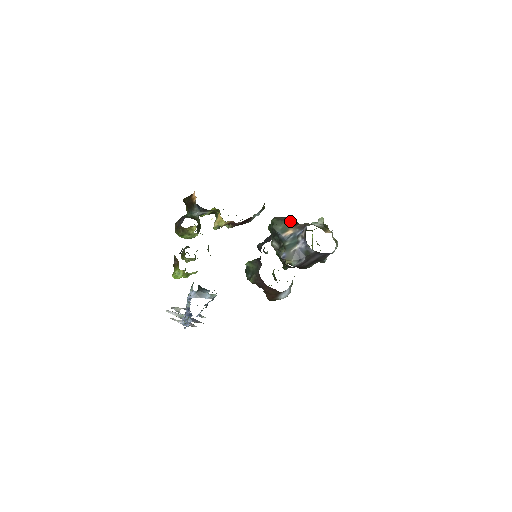
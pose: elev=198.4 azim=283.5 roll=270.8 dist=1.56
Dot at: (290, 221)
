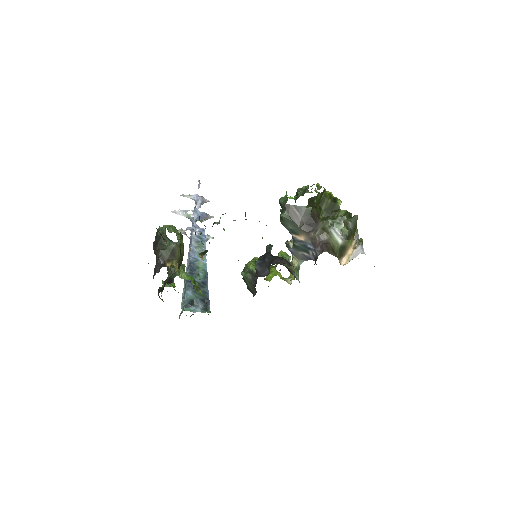
Dot at: (304, 220)
